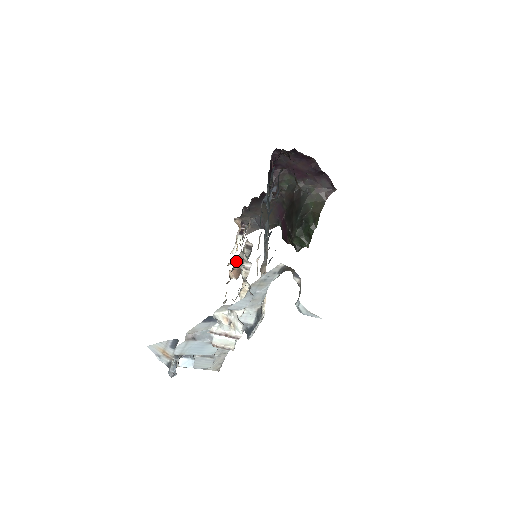
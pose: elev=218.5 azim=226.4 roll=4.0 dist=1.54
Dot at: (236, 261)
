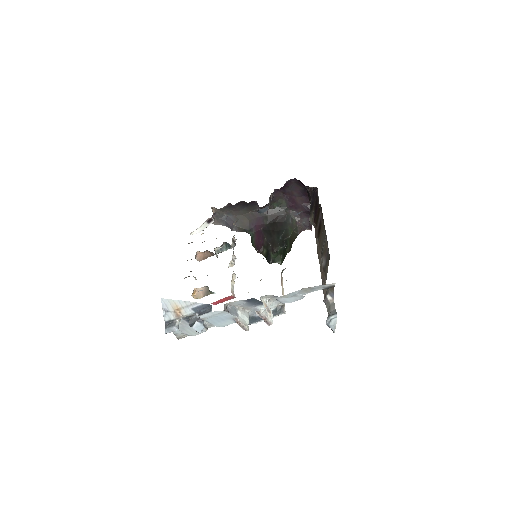
Dot at: occluded
